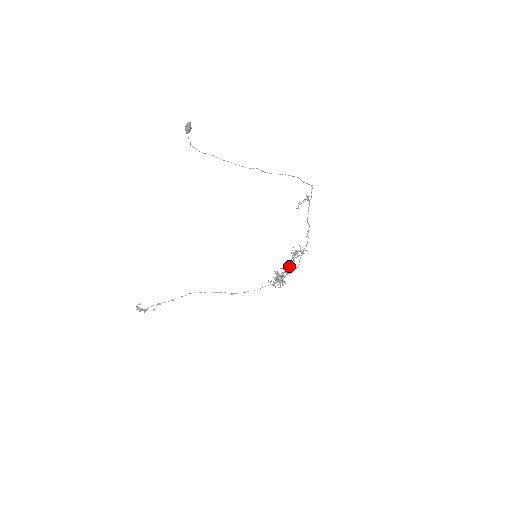
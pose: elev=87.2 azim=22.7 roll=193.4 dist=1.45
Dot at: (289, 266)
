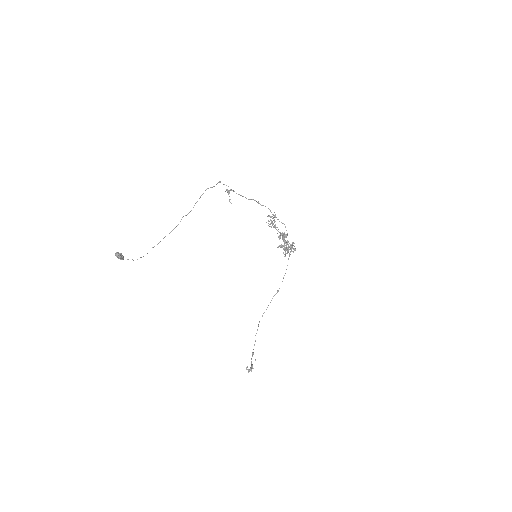
Dot at: (280, 234)
